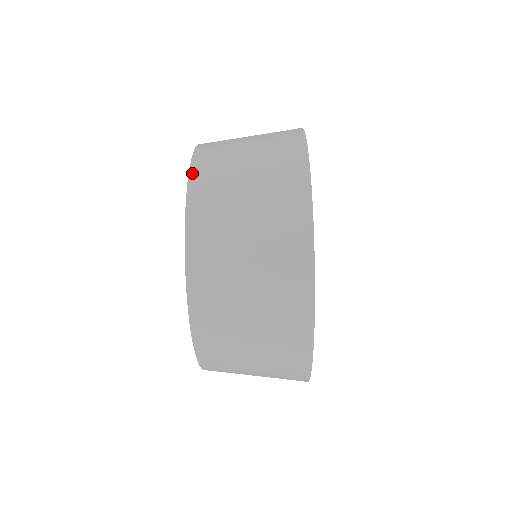
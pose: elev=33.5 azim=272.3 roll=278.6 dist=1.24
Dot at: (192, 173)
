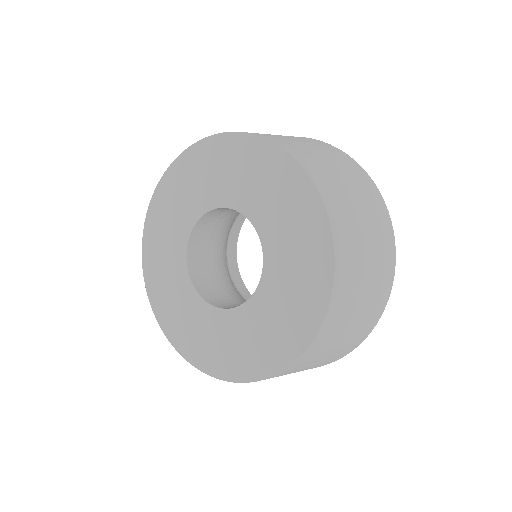
Dot at: (329, 212)
